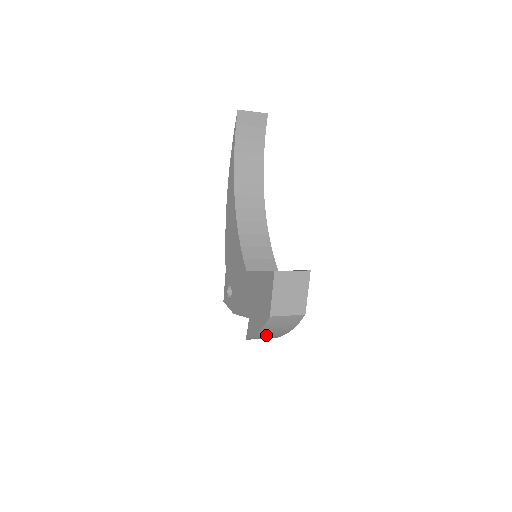
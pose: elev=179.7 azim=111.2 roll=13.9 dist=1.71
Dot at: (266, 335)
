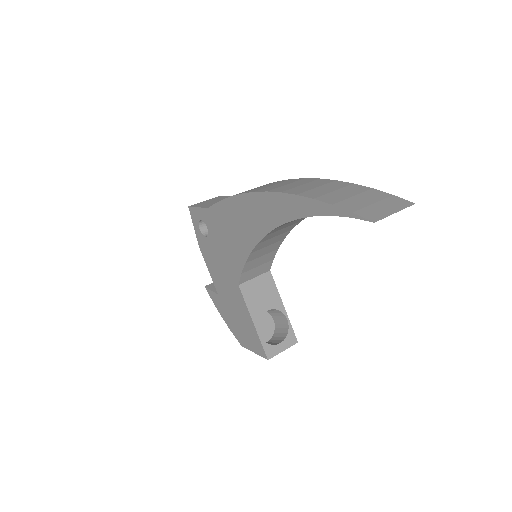
Dot at: occluded
